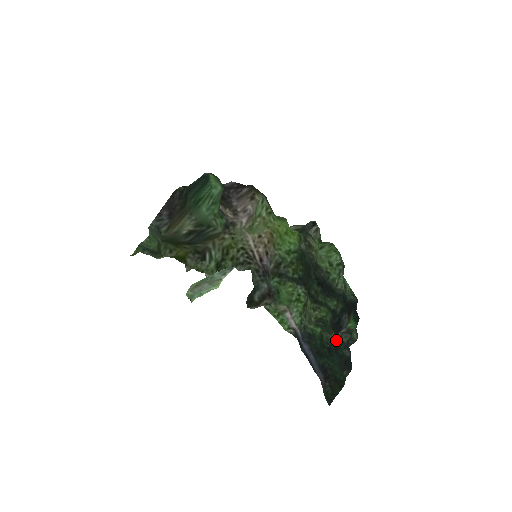
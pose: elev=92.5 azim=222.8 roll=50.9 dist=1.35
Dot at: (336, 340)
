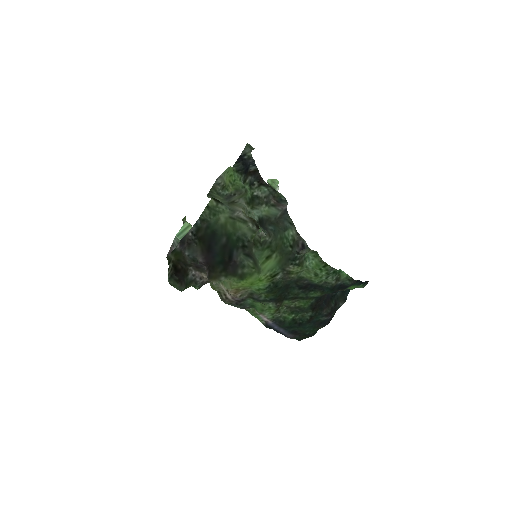
Dot at: (310, 317)
